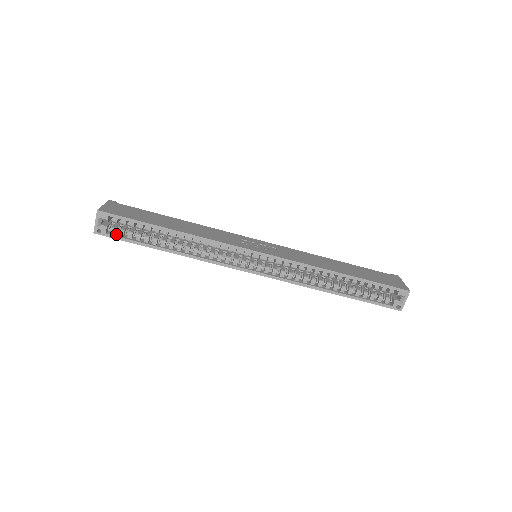
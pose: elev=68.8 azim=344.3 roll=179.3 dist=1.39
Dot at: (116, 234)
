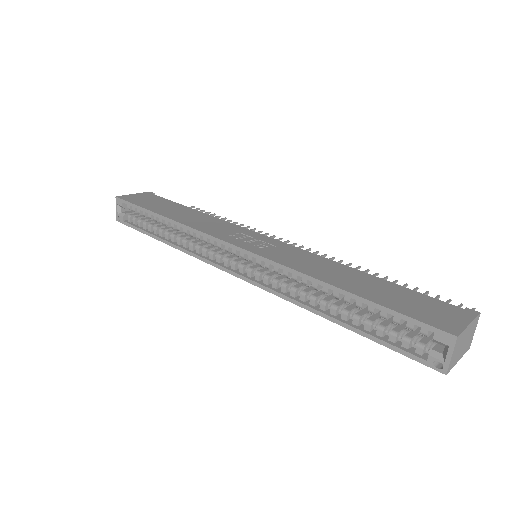
Dot at: (132, 222)
